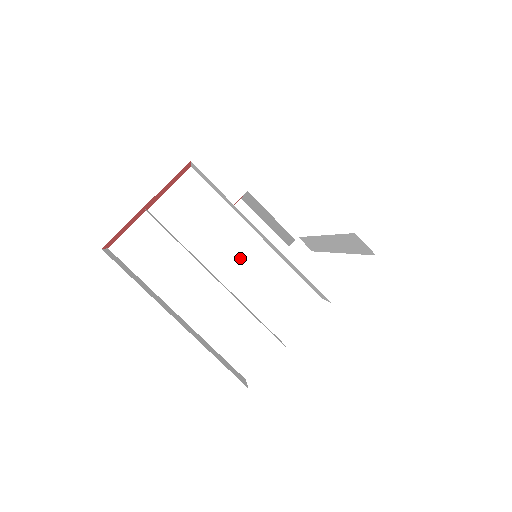
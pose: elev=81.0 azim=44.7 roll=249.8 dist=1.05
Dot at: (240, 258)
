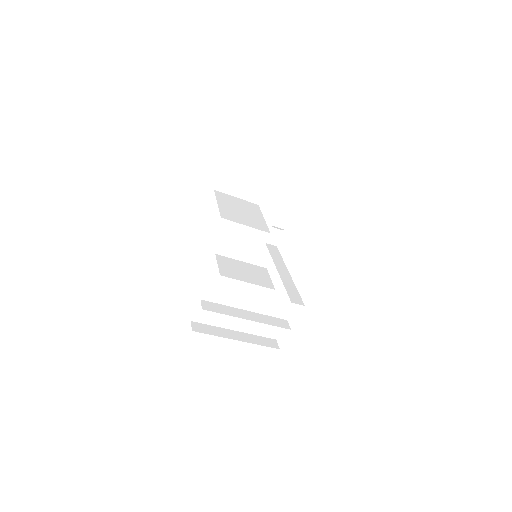
Dot at: (254, 298)
